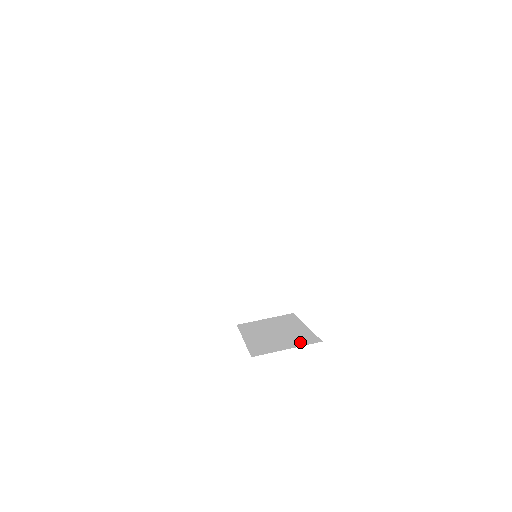
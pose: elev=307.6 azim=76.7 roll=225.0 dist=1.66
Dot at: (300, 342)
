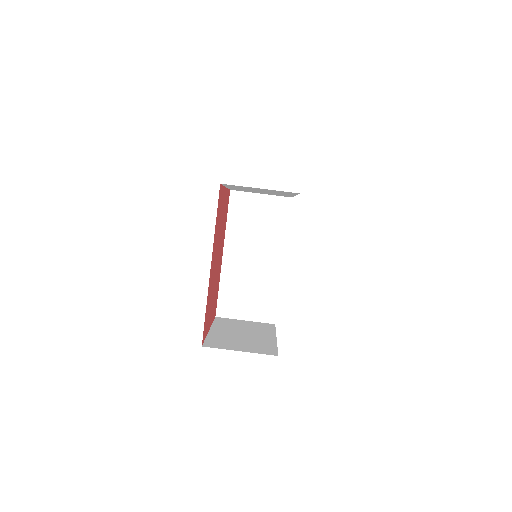
Dot at: (257, 349)
